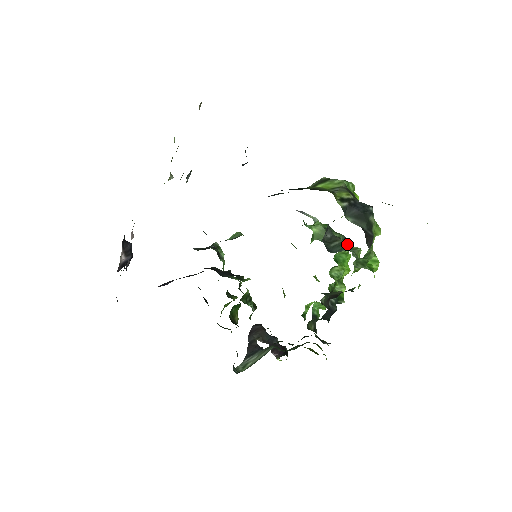
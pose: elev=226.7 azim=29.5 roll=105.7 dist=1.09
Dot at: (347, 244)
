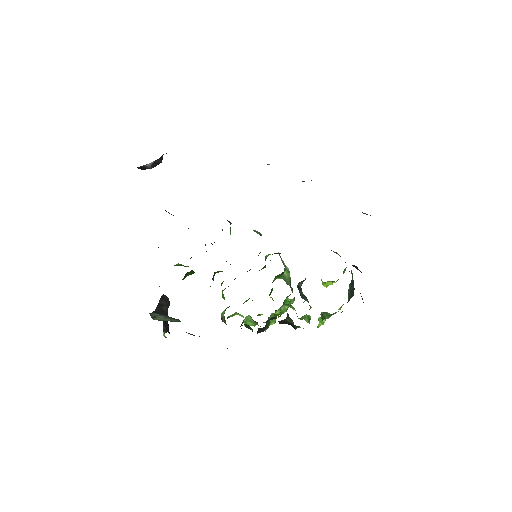
Dot at: occluded
